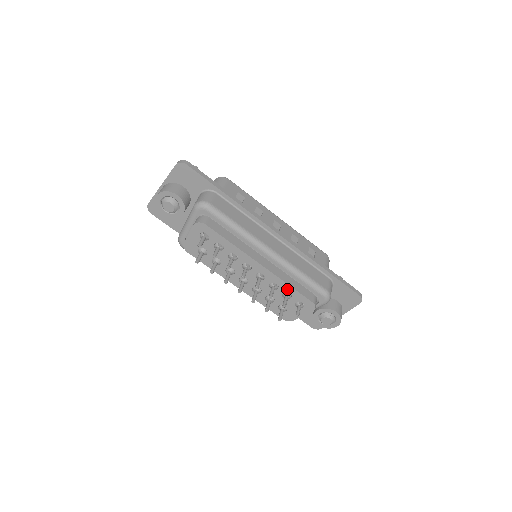
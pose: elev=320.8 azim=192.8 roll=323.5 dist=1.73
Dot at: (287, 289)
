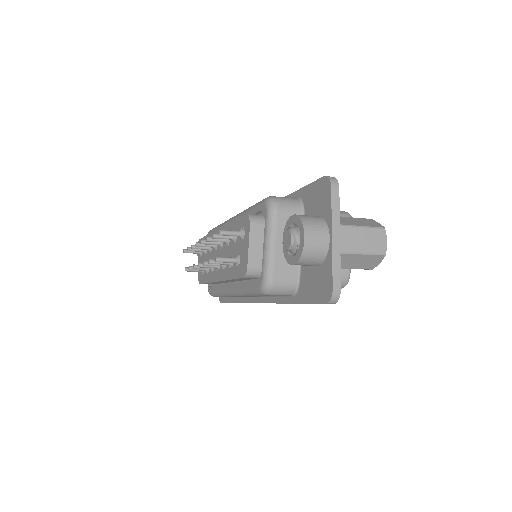
Dot at: (233, 229)
